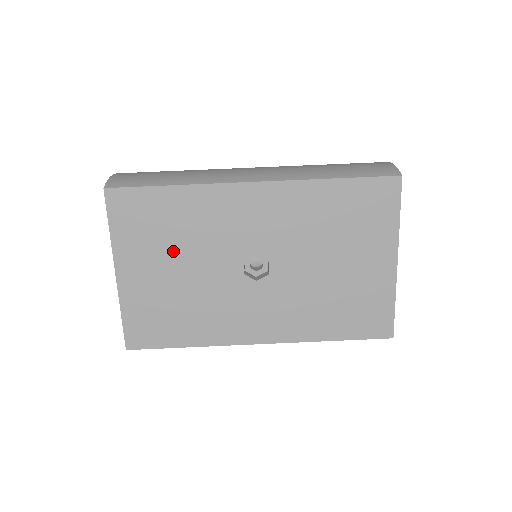
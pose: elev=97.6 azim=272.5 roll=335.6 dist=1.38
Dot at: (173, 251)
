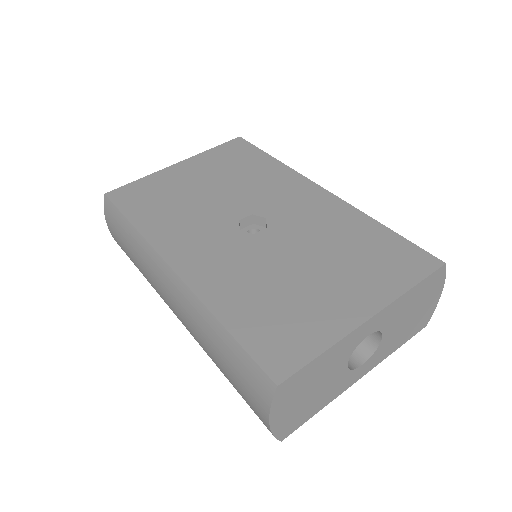
Dot at: (222, 178)
